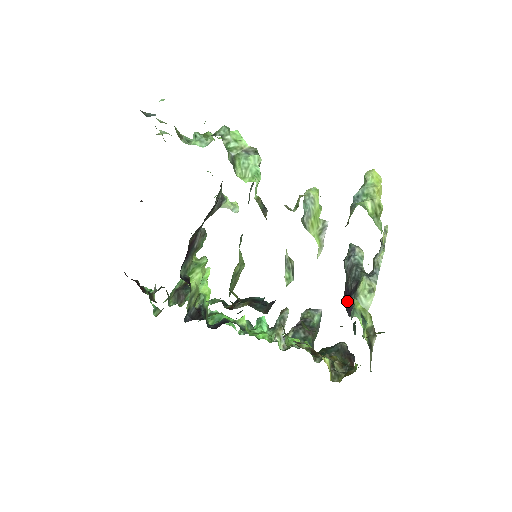
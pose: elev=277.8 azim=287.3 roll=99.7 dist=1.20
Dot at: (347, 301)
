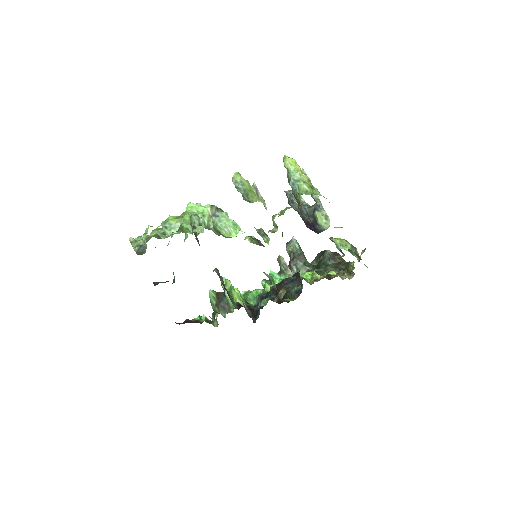
Dot at: (313, 229)
